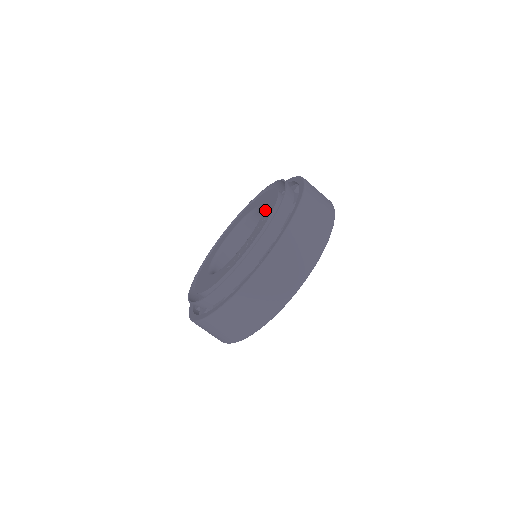
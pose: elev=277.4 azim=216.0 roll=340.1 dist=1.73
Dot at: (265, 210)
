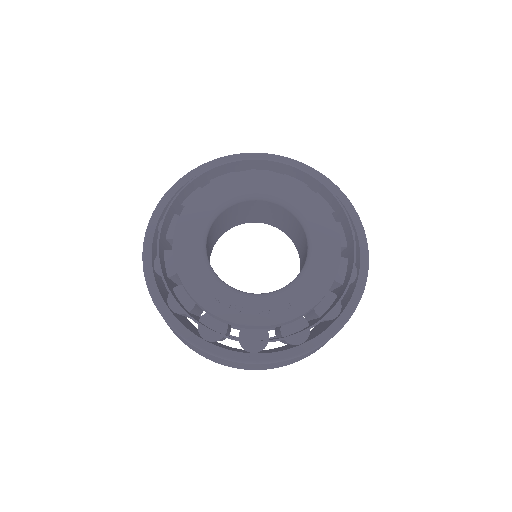
Dot at: (304, 284)
